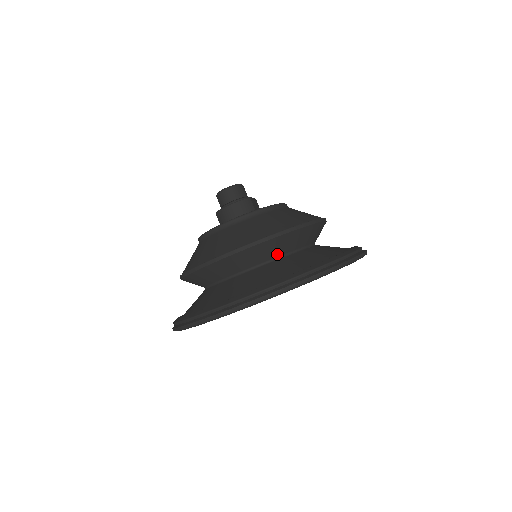
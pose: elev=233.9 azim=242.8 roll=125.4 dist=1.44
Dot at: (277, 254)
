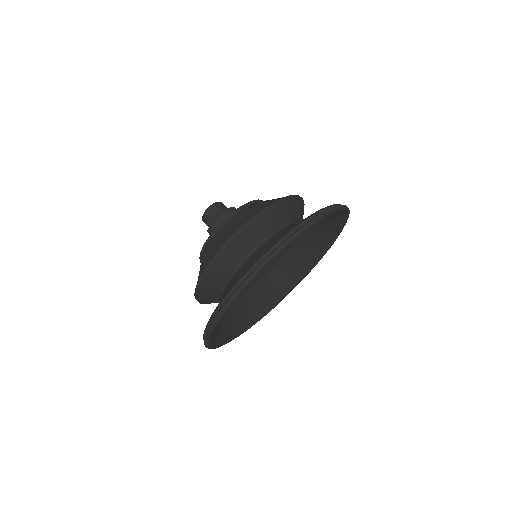
Dot at: (280, 224)
